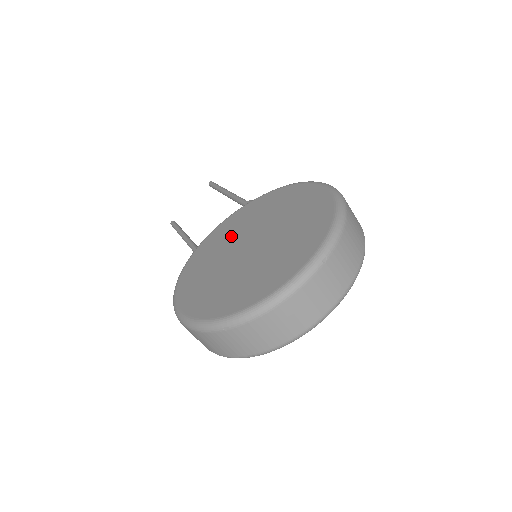
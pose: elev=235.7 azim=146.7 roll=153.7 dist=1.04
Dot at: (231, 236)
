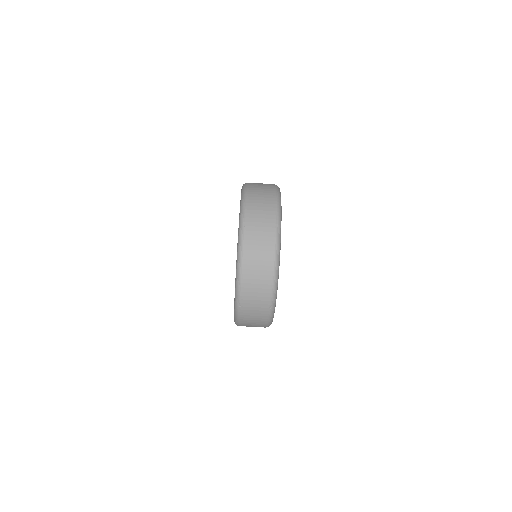
Dot at: occluded
